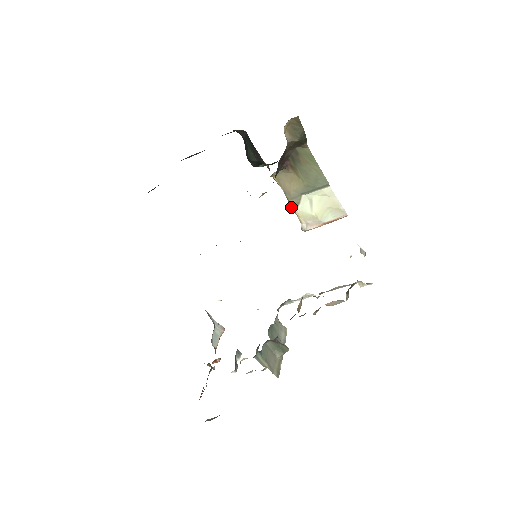
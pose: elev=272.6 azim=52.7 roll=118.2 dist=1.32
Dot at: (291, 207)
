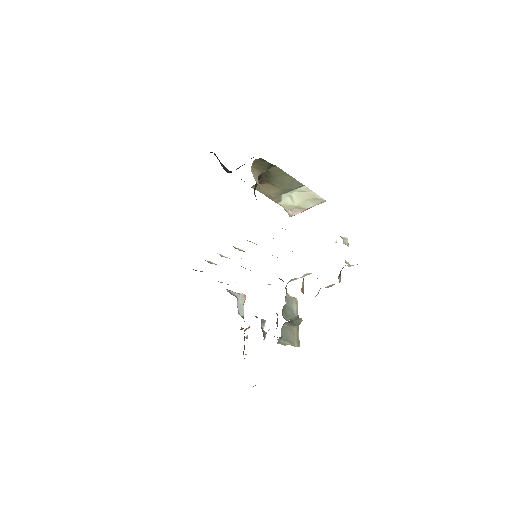
Dot at: (275, 202)
